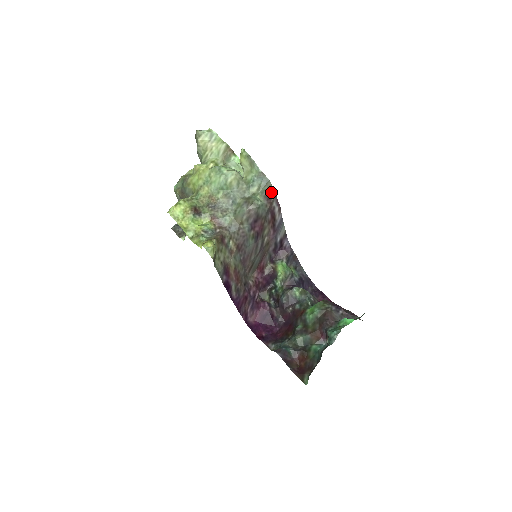
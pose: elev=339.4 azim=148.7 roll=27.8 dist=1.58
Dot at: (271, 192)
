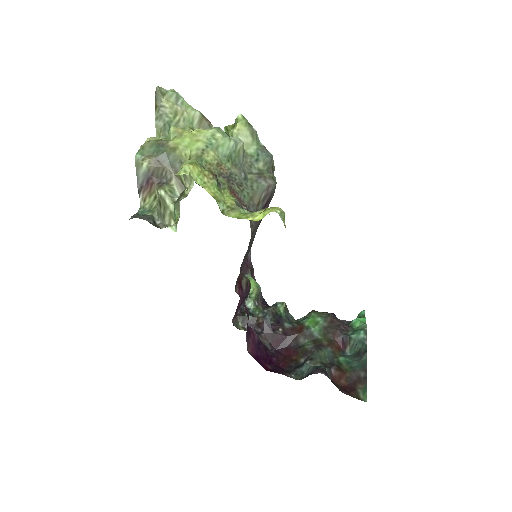
Dot at: (273, 172)
